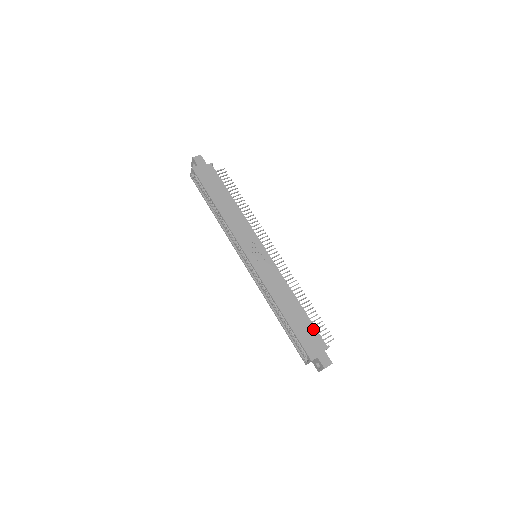
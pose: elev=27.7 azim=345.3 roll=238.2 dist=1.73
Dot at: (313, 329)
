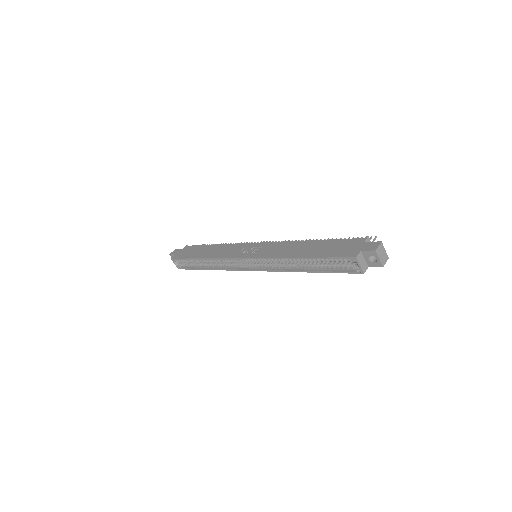
Dot at: (340, 241)
